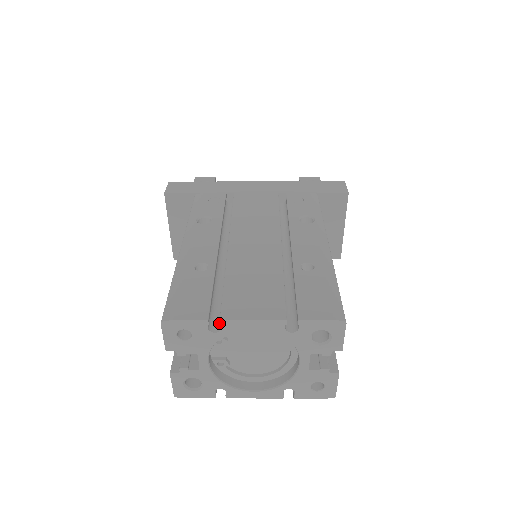
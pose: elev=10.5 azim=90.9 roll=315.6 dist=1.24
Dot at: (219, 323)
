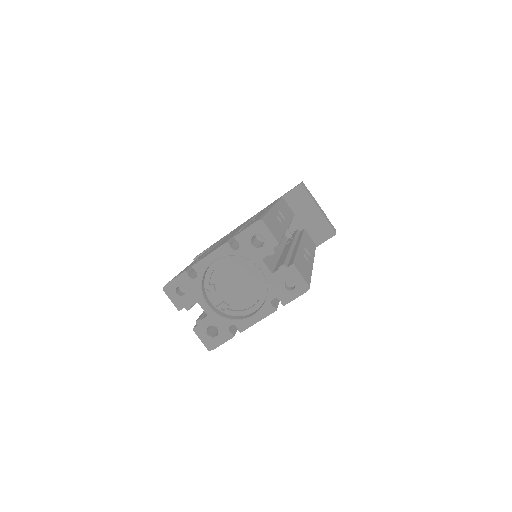
Dot at: occluded
